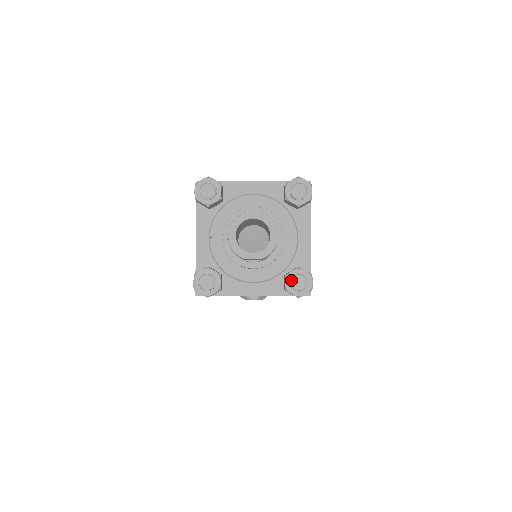
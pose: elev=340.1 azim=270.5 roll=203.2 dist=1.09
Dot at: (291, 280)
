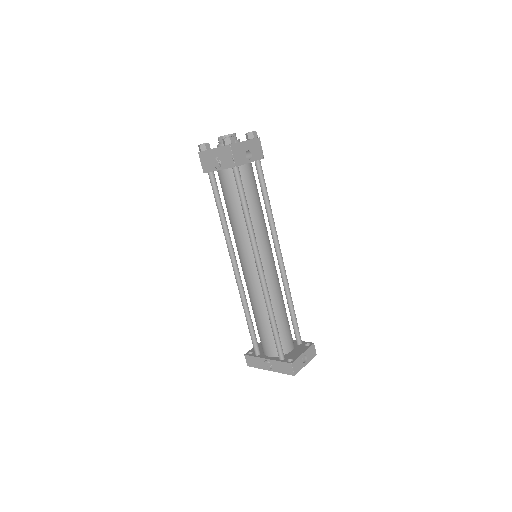
Dot at: occluded
